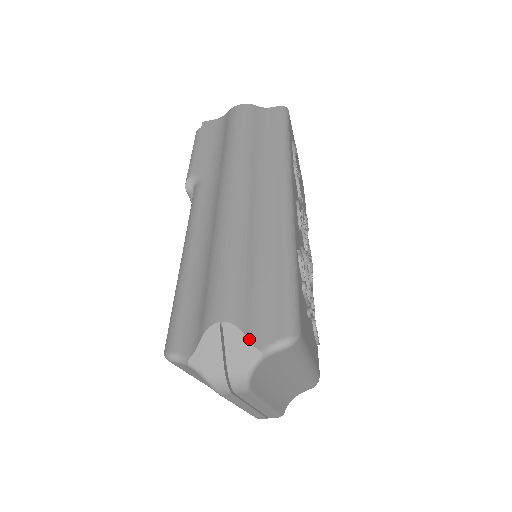
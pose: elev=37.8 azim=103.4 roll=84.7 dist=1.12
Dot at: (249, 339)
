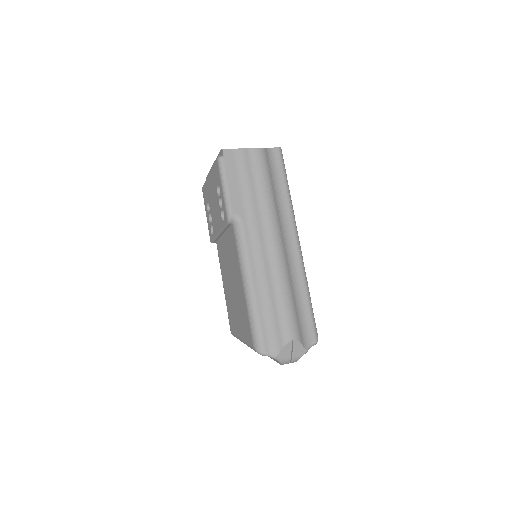
Dot at: (303, 346)
